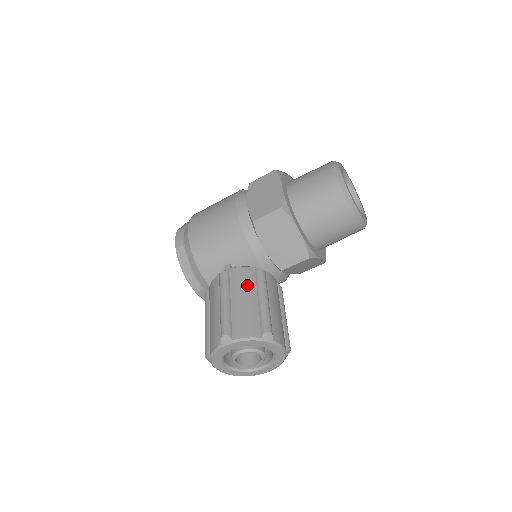
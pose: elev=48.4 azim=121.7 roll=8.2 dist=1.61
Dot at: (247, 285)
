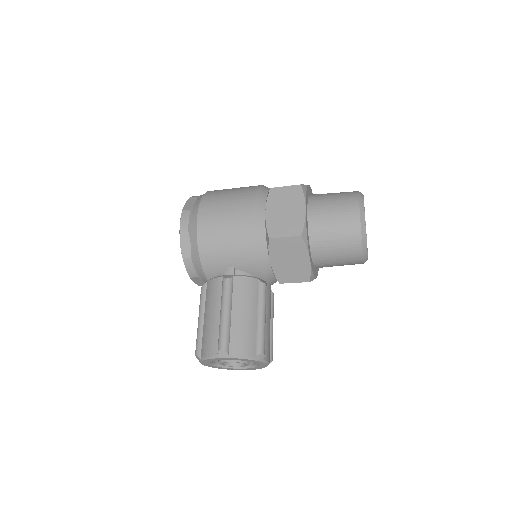
Dot at: (249, 299)
